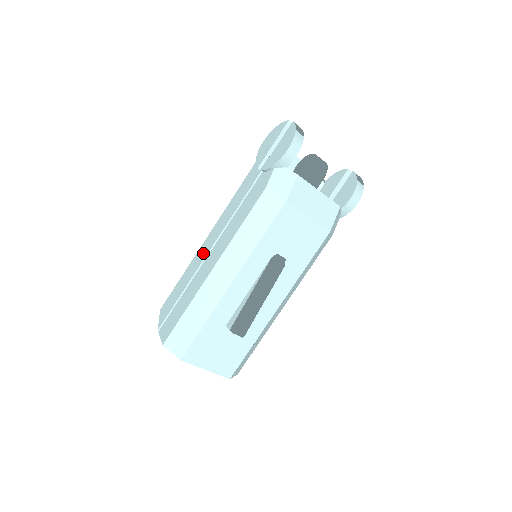
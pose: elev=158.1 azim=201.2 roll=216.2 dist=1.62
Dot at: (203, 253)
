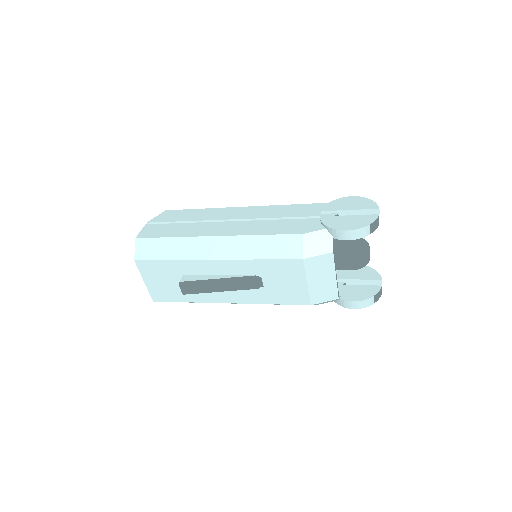
Dot at: (226, 214)
